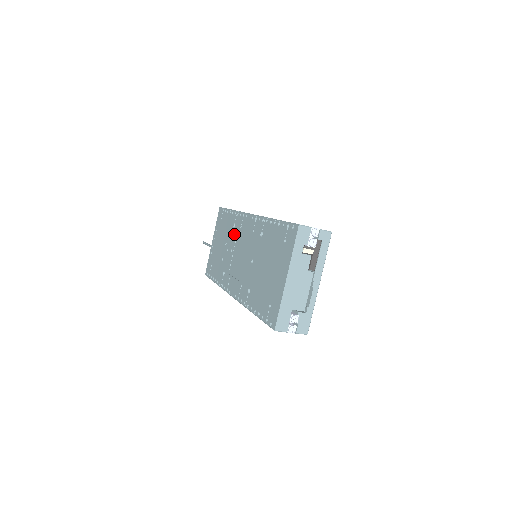
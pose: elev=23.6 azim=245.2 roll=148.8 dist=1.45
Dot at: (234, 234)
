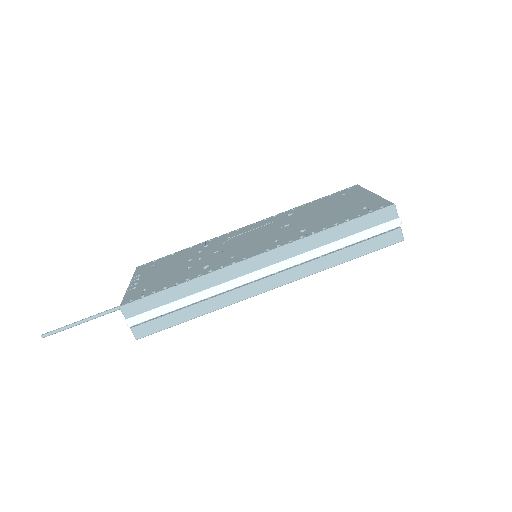
Dot at: (213, 246)
